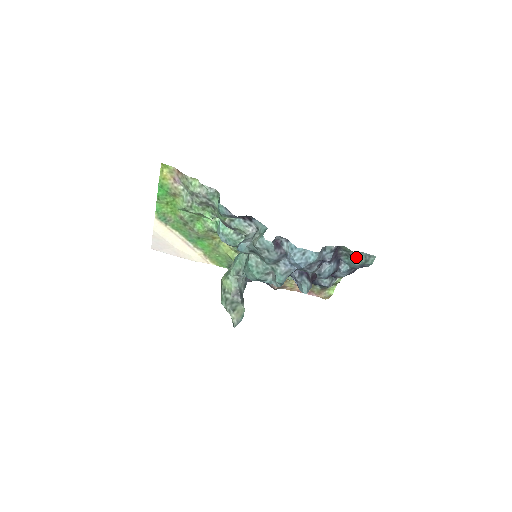
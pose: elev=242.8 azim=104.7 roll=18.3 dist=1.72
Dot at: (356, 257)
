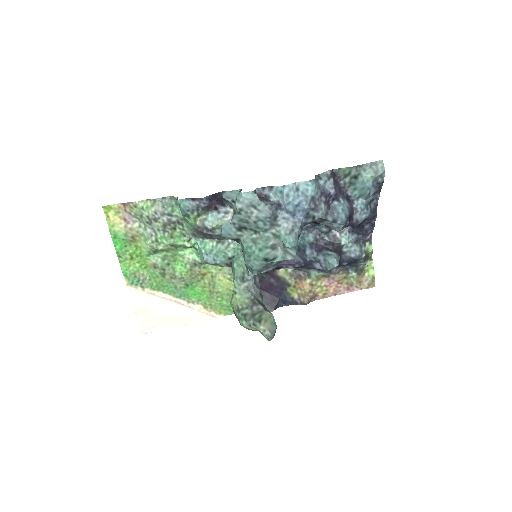
Dot at: (362, 175)
